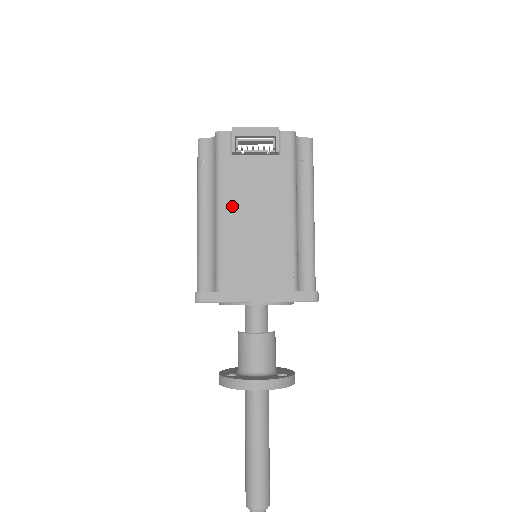
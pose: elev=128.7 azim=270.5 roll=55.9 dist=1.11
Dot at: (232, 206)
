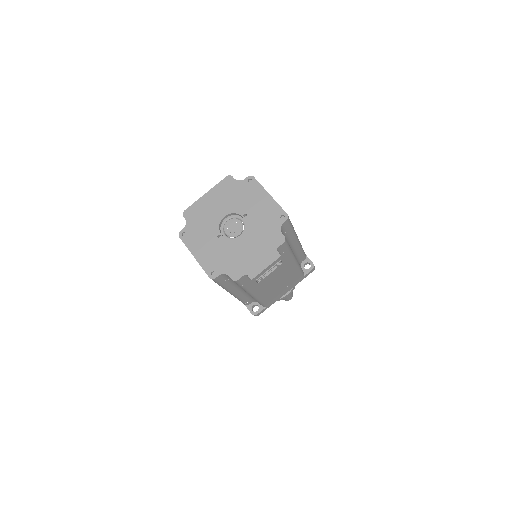
Dot at: (260, 289)
